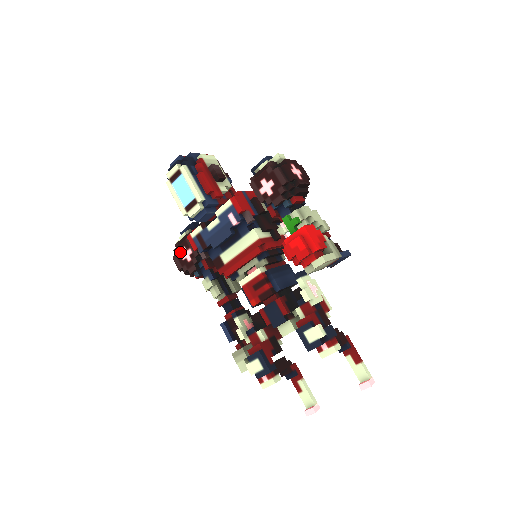
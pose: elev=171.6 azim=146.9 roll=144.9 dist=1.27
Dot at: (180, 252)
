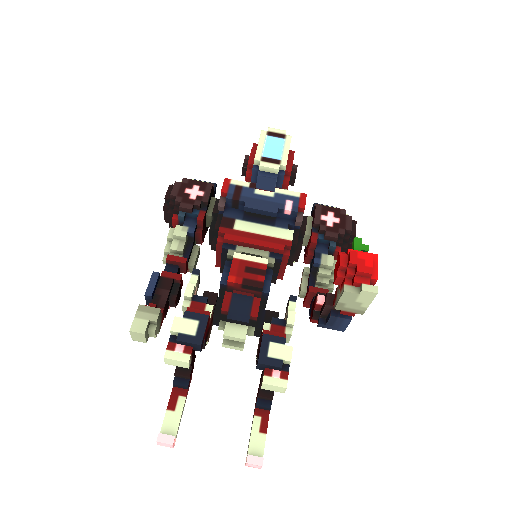
Dot at: (189, 185)
